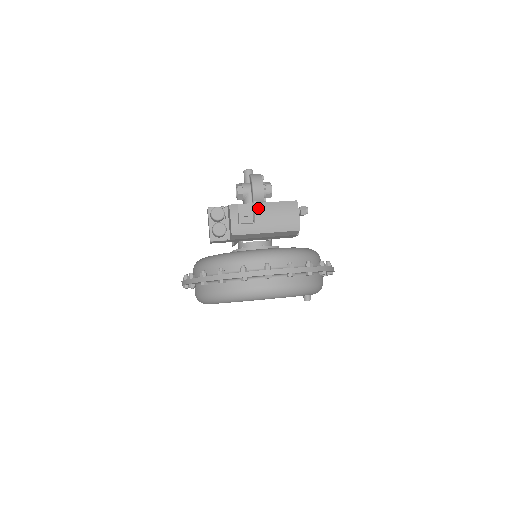
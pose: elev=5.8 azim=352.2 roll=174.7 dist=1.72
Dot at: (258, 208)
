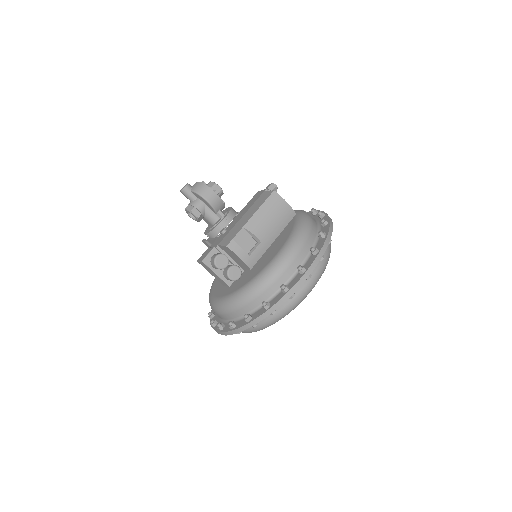
Dot at: (252, 227)
